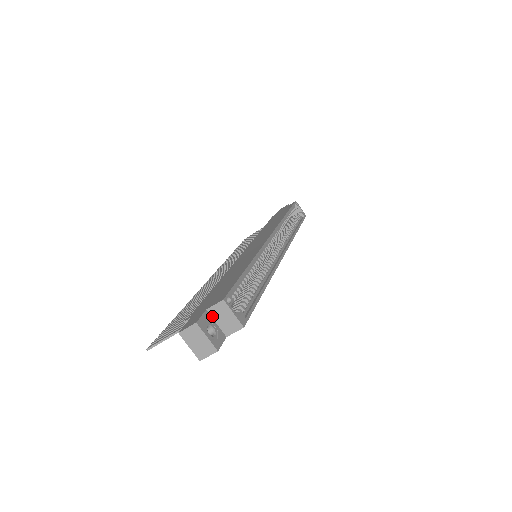
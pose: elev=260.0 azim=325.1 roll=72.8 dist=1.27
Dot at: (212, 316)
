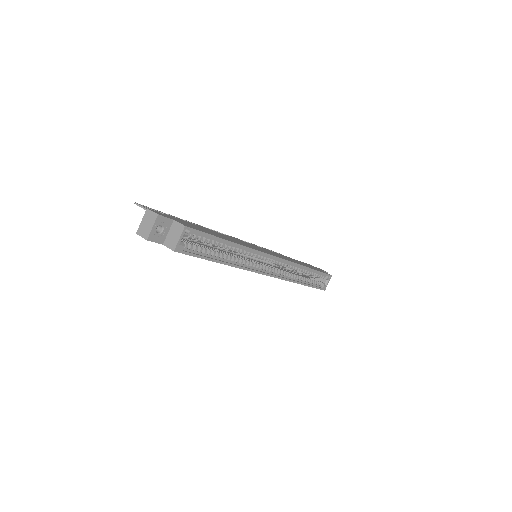
Dot at: (172, 226)
